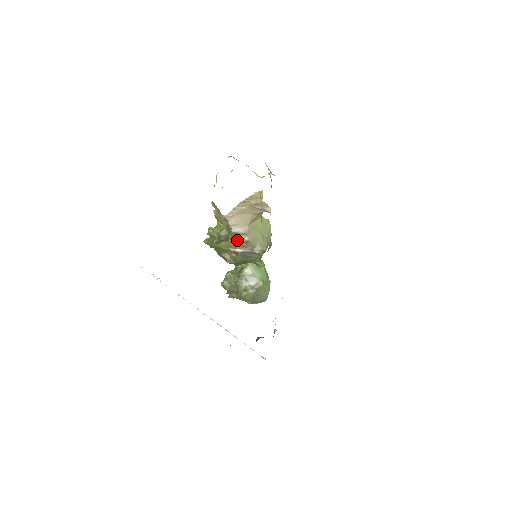
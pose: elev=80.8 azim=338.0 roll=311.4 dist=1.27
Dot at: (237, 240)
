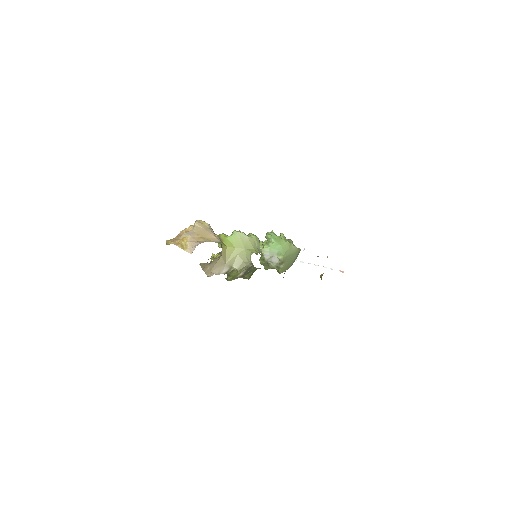
Dot at: (232, 272)
